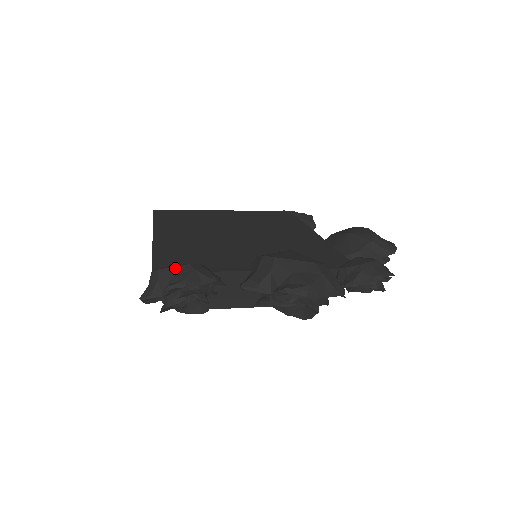
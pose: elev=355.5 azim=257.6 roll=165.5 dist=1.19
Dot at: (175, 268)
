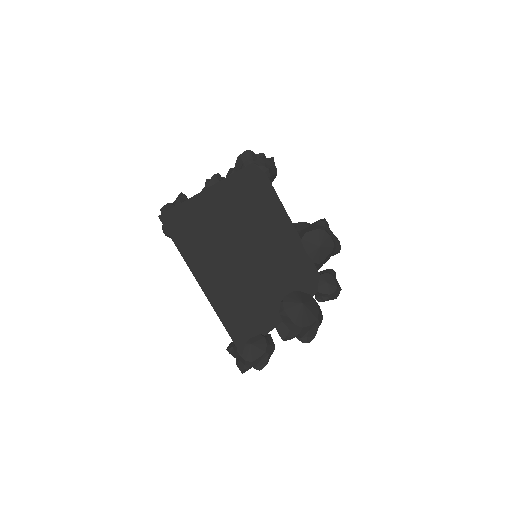
Dot at: (260, 358)
